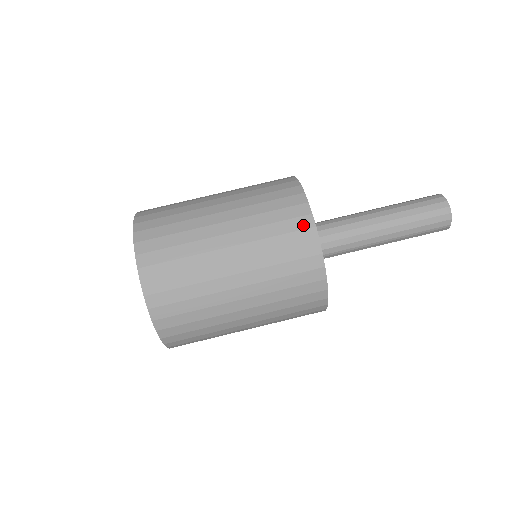
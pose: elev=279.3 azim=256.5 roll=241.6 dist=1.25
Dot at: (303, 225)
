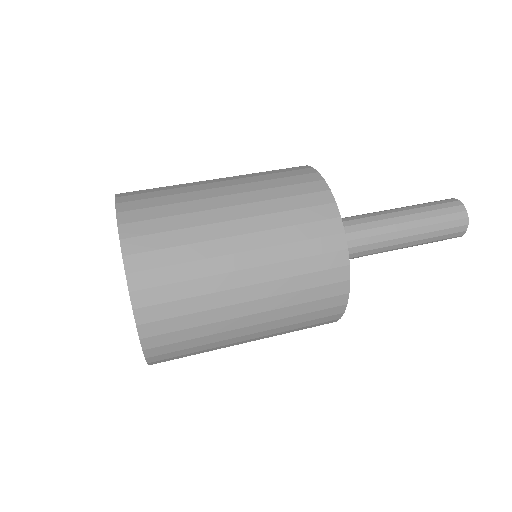
Dot at: (334, 246)
